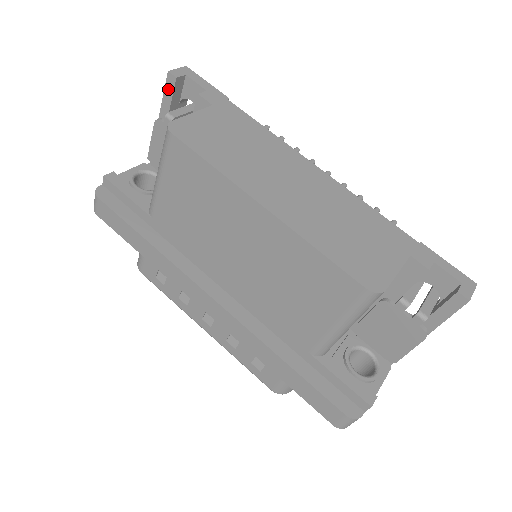
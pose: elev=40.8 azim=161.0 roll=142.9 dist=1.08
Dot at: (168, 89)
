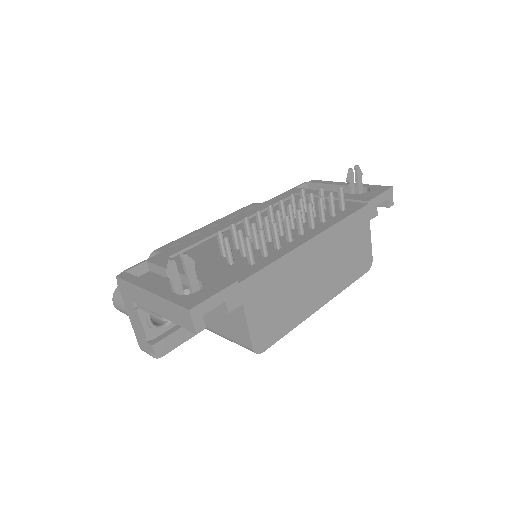
Dot at: occluded
